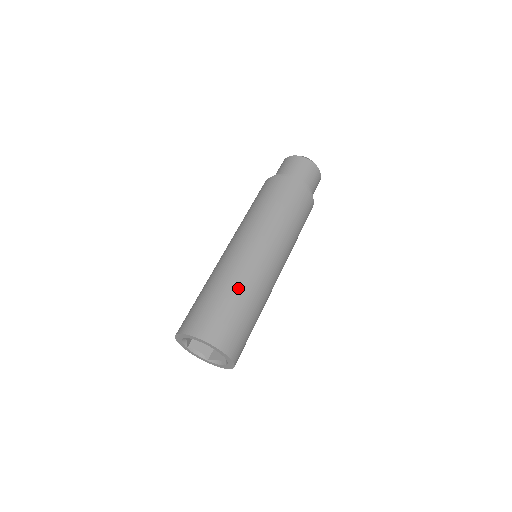
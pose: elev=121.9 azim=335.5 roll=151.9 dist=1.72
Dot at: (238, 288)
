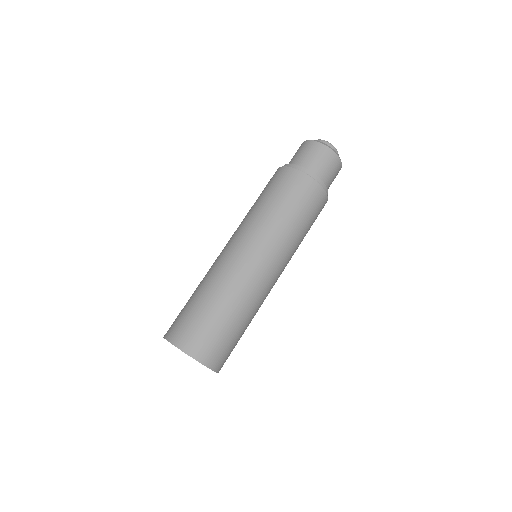
Dot at: (230, 302)
